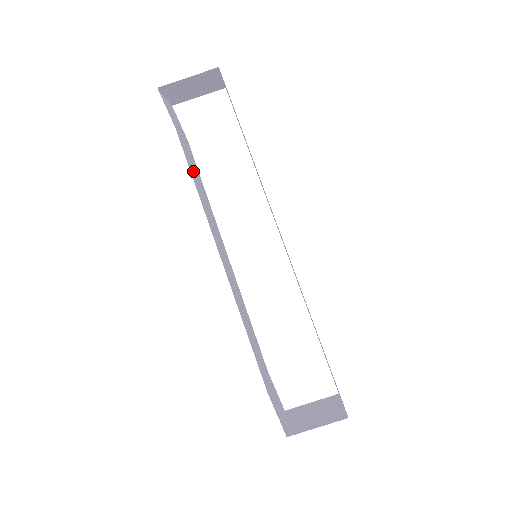
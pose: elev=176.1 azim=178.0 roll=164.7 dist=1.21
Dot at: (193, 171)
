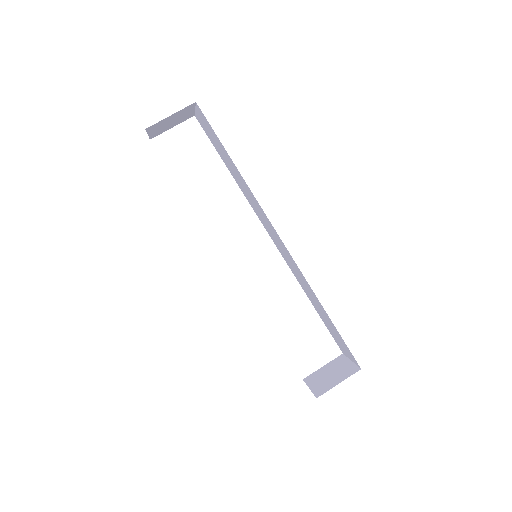
Dot at: occluded
